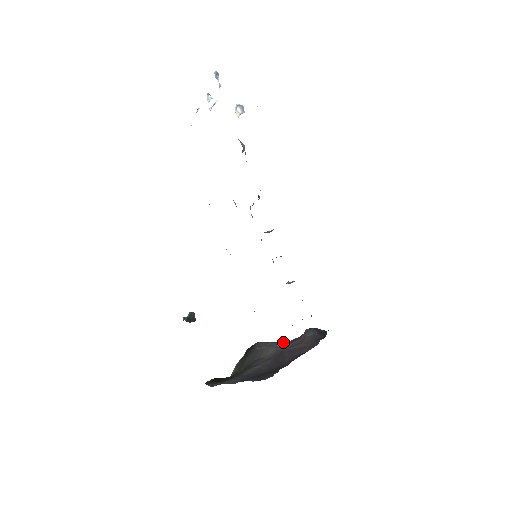
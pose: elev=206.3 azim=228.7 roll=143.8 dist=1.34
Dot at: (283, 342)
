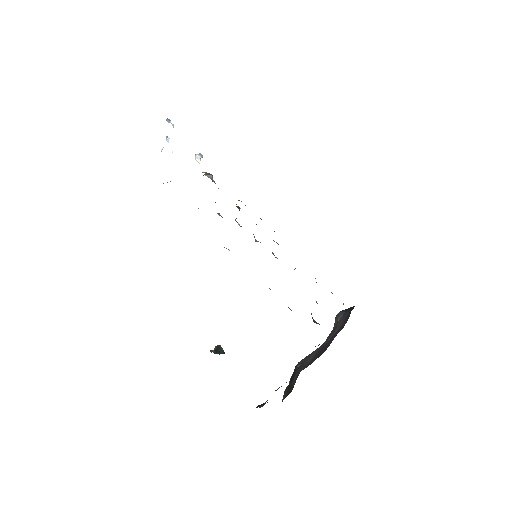
Dot at: occluded
